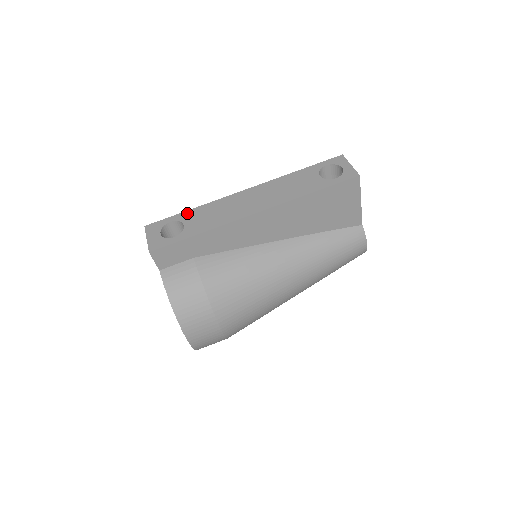
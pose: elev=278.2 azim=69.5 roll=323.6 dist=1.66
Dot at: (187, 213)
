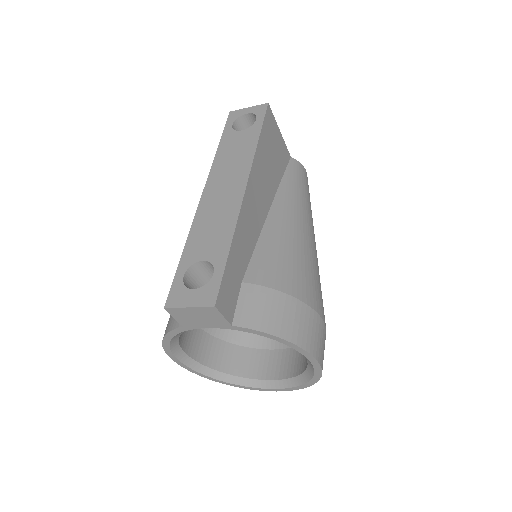
Dot at: (186, 255)
